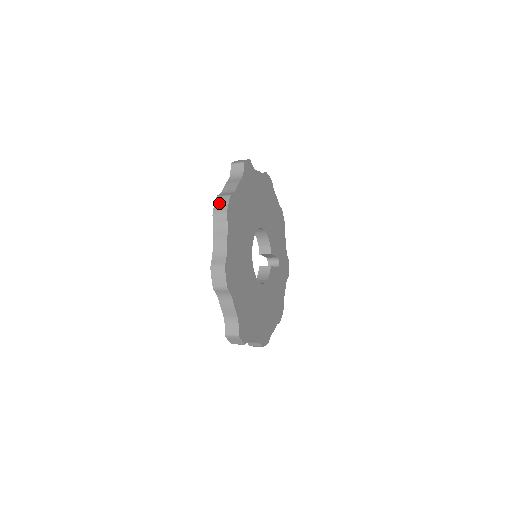
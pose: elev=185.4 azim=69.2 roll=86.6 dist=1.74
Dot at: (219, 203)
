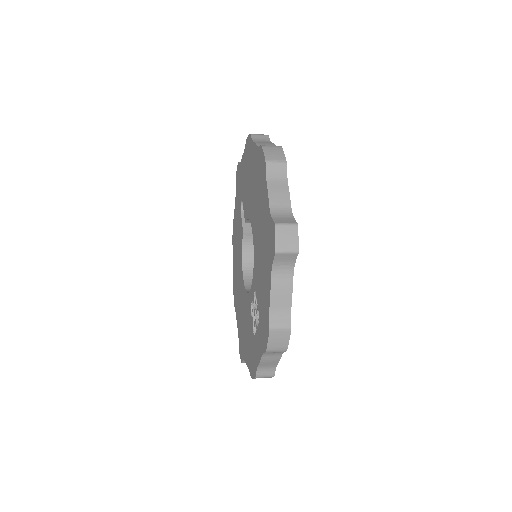
Dot at: (275, 340)
